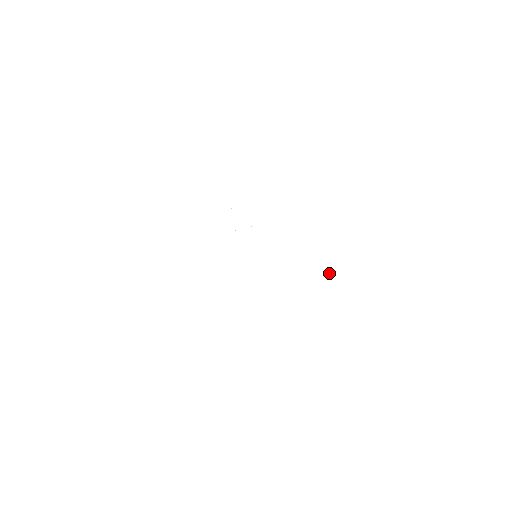
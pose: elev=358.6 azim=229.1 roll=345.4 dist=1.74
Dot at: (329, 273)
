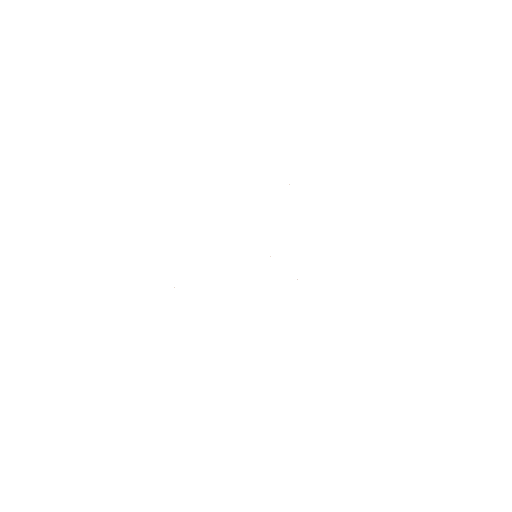
Dot at: occluded
